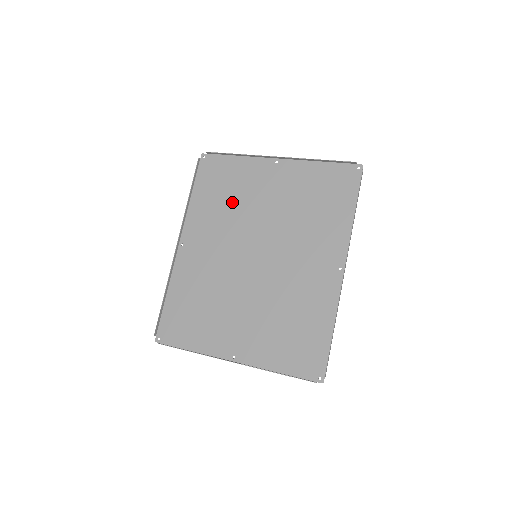
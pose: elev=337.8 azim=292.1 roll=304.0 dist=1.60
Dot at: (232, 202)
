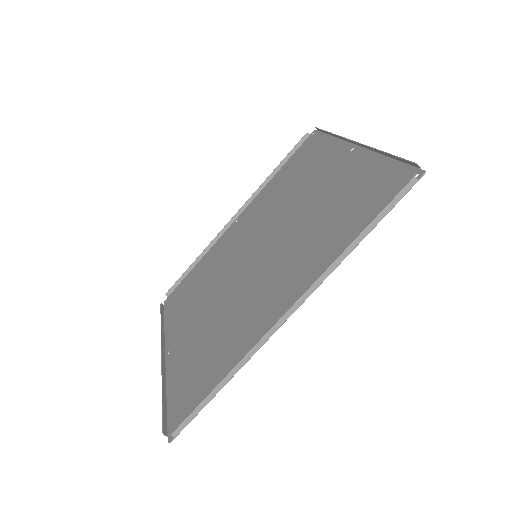
Dot at: (290, 188)
